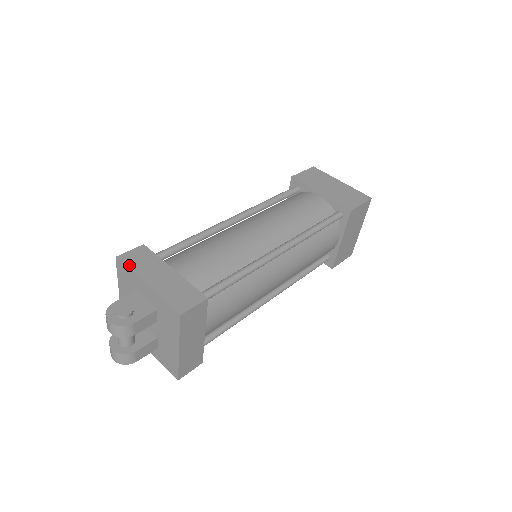
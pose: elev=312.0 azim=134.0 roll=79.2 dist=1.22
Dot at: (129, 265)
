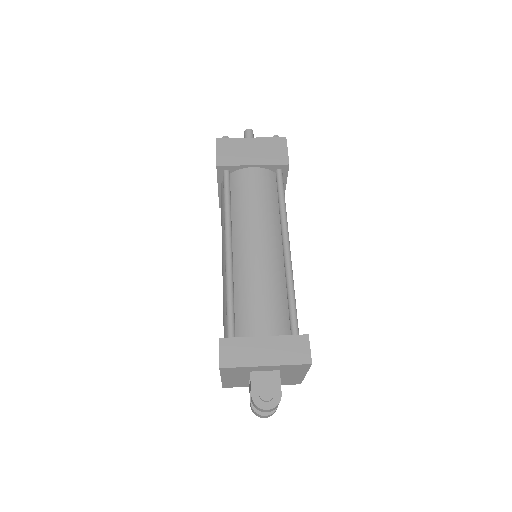
Dot at: (236, 364)
